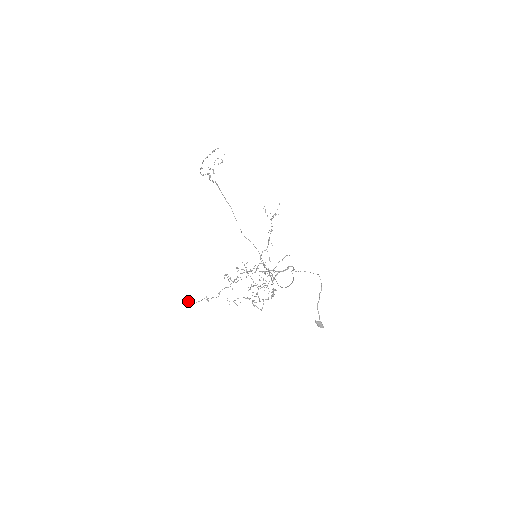
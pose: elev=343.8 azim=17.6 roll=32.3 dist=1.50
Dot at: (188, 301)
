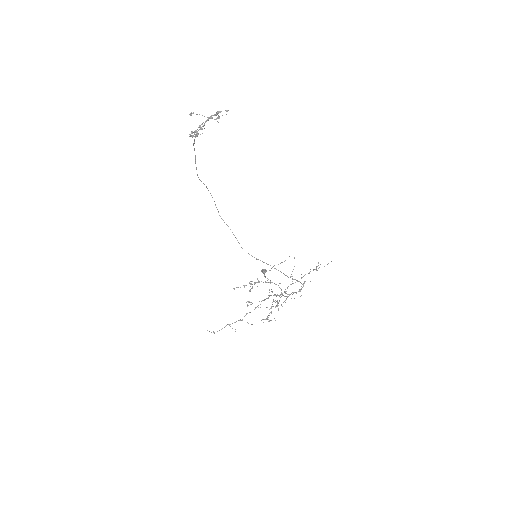
Dot at: (213, 332)
